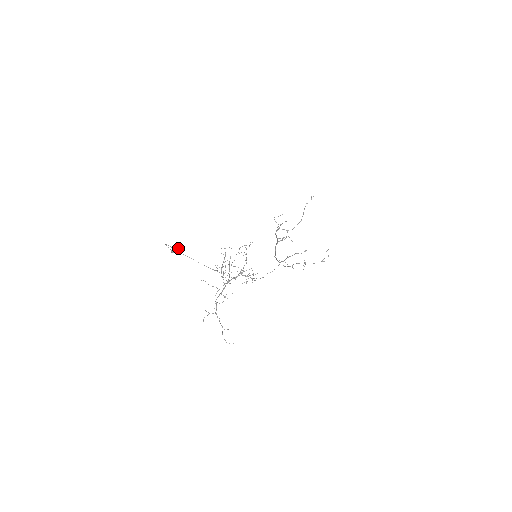
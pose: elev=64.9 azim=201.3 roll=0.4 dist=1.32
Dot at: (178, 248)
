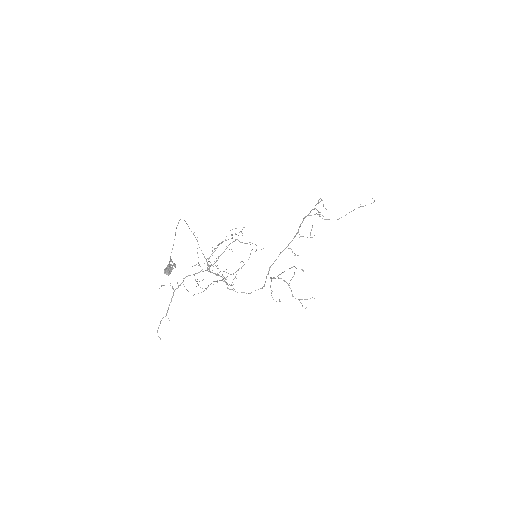
Dot at: occluded
